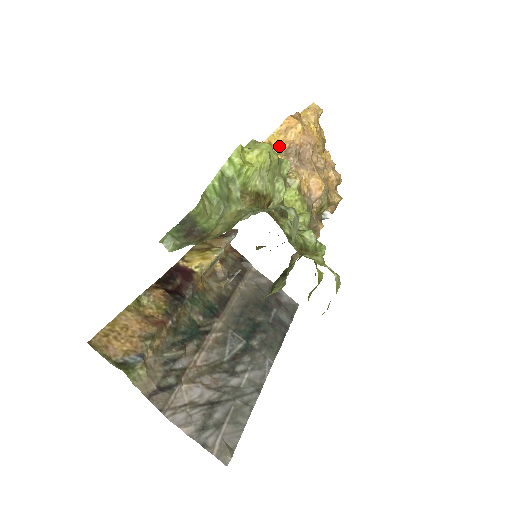
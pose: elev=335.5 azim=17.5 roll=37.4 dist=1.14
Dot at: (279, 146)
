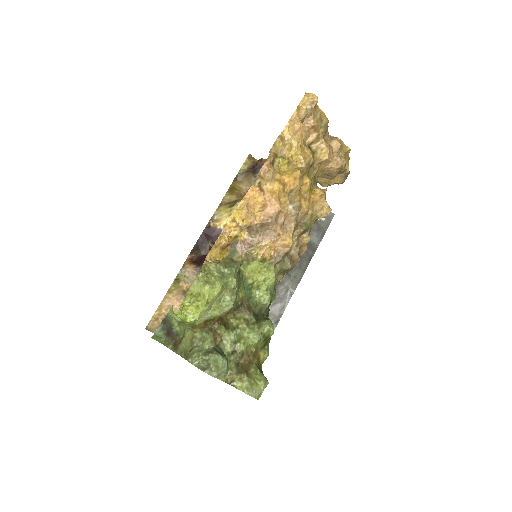
Dot at: (242, 221)
